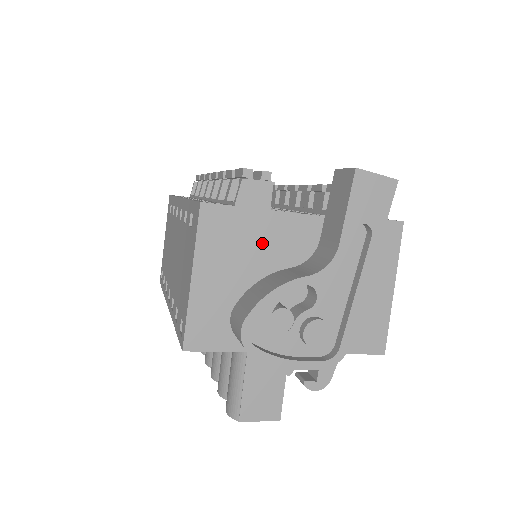
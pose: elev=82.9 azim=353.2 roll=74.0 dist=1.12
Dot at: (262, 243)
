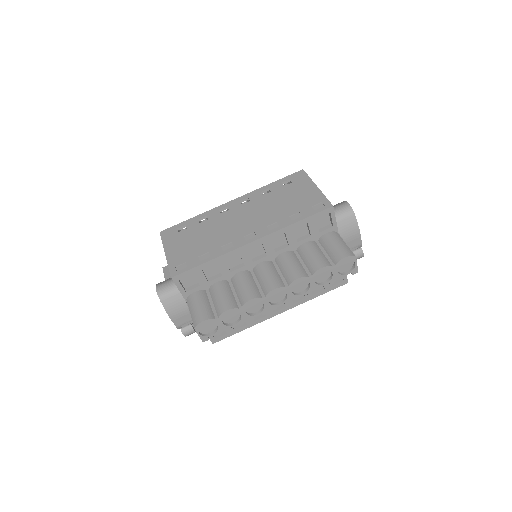
Dot at: occluded
